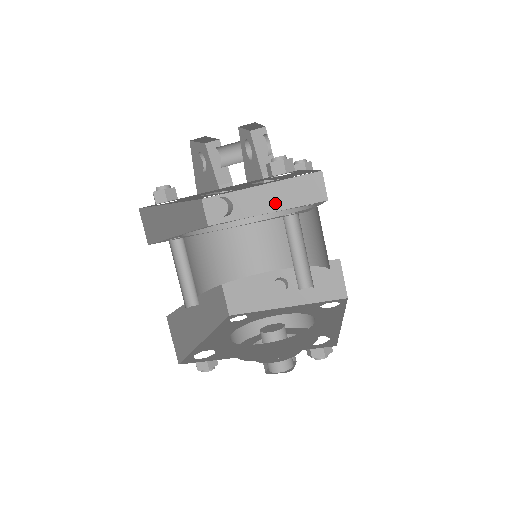
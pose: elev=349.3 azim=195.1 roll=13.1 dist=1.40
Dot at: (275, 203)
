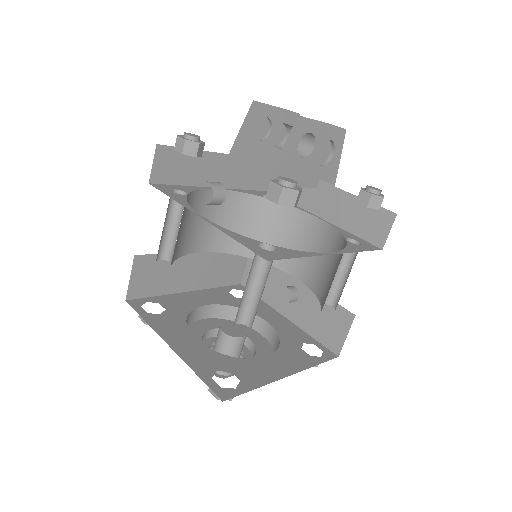
Dot at: (334, 213)
